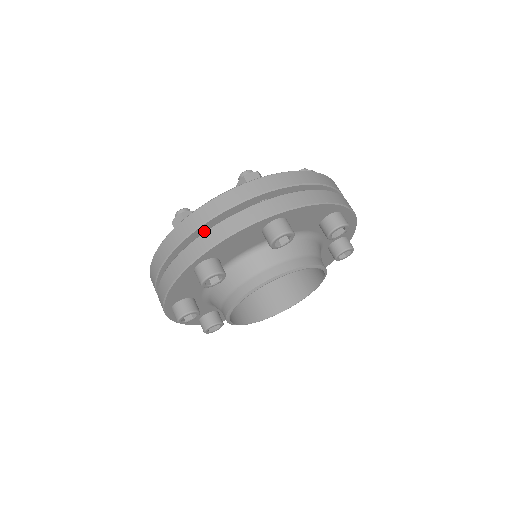
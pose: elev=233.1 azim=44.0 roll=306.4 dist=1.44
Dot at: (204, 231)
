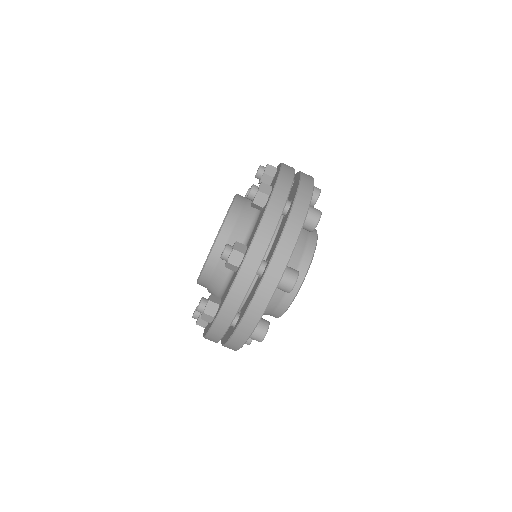
Dot at: occluded
